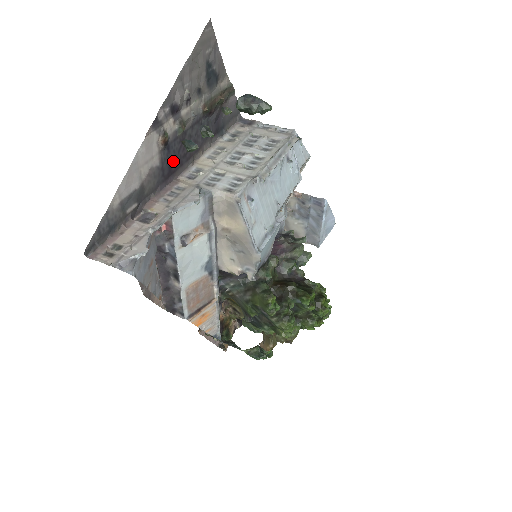
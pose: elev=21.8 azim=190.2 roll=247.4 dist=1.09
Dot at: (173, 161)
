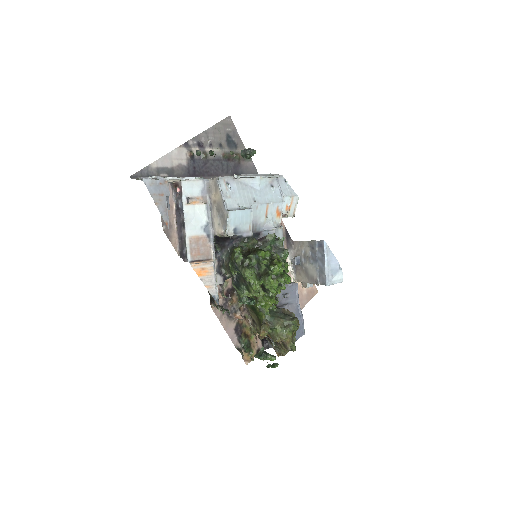
Dot at: (197, 170)
